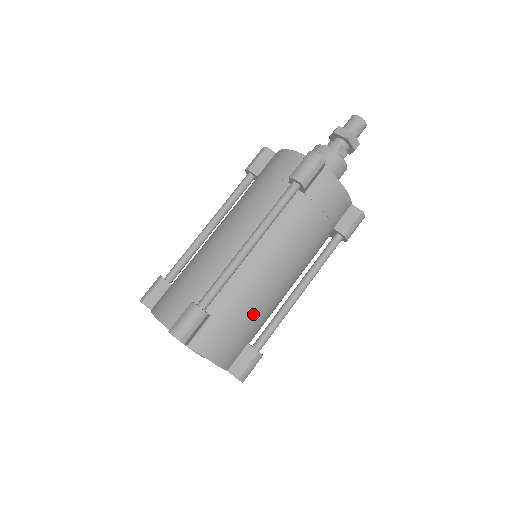
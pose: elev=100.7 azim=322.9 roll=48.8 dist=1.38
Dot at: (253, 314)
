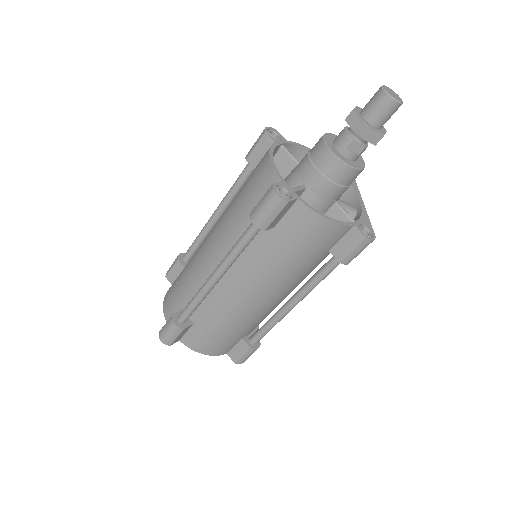
Dot at: (235, 326)
